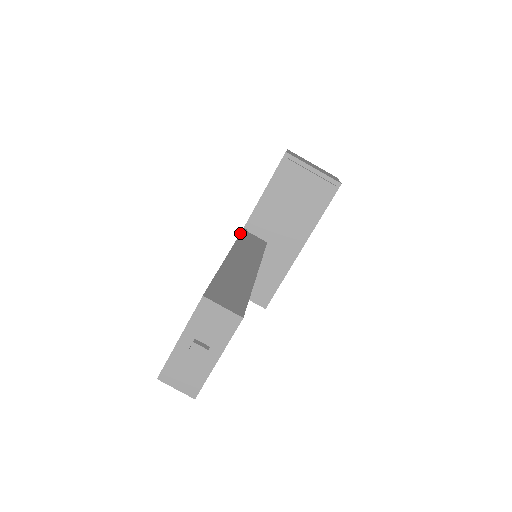
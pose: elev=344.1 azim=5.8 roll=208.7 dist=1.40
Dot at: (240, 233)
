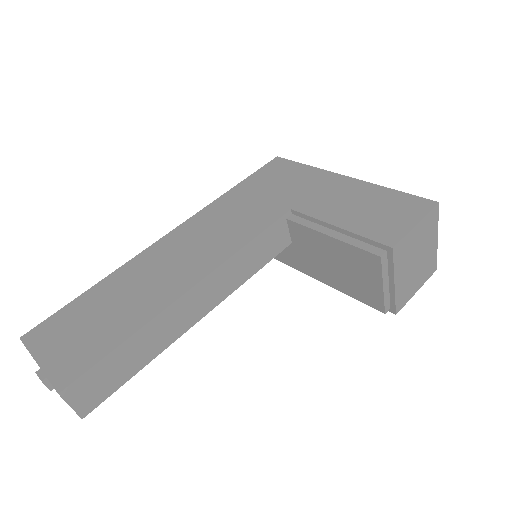
Dot at: (266, 228)
